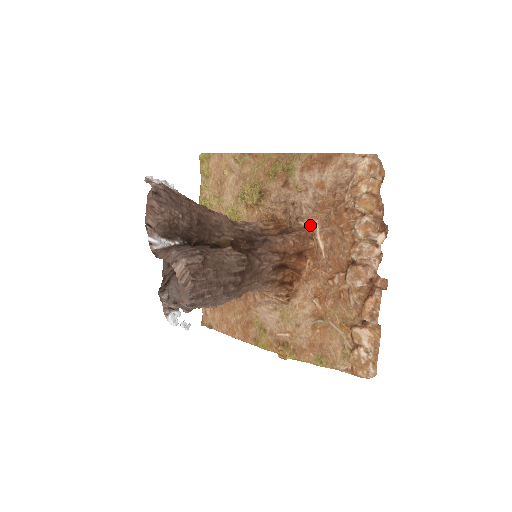
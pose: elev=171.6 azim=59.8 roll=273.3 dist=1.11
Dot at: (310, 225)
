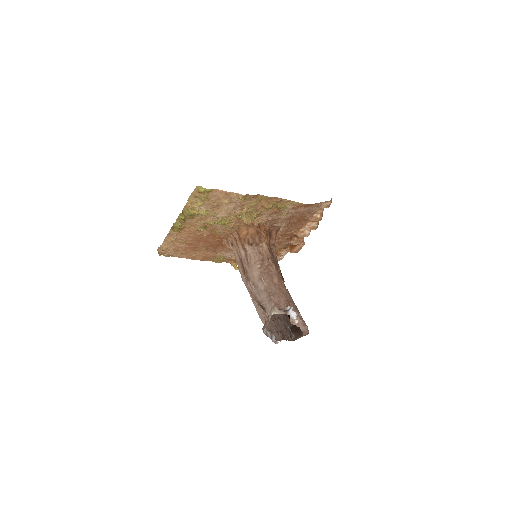
Dot at: (280, 225)
